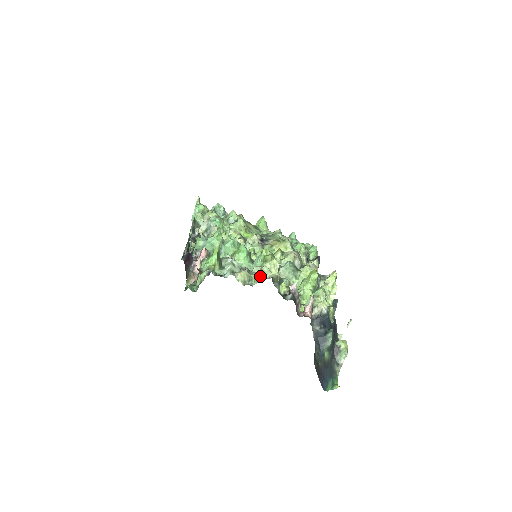
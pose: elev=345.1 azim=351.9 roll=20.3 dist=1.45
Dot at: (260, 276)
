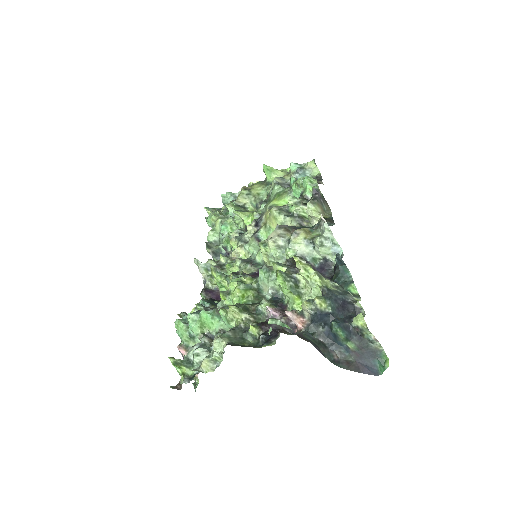
Dot at: (218, 353)
